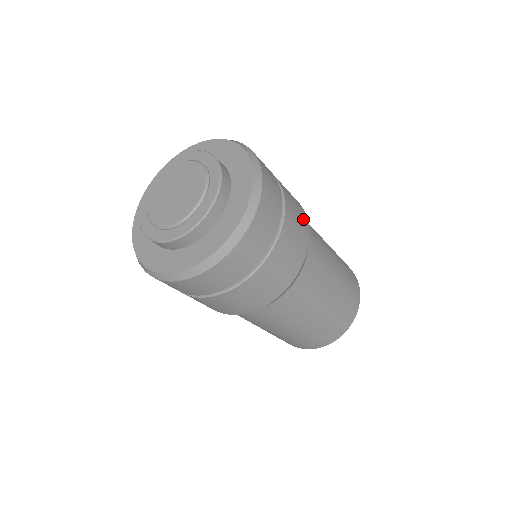
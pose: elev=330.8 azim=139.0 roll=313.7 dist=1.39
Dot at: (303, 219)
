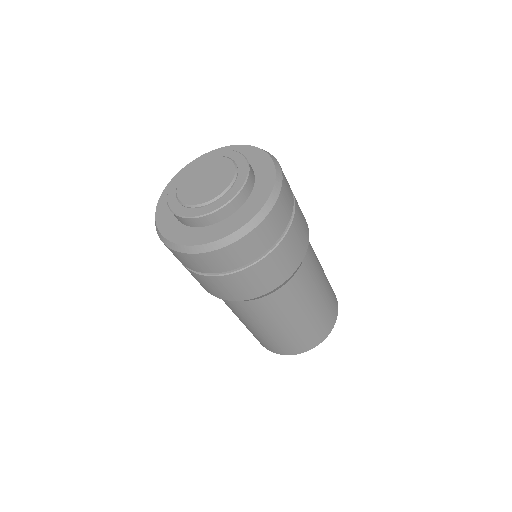
Dot at: (285, 271)
